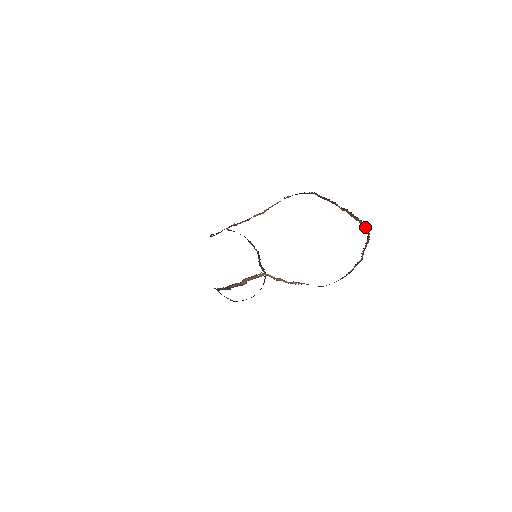
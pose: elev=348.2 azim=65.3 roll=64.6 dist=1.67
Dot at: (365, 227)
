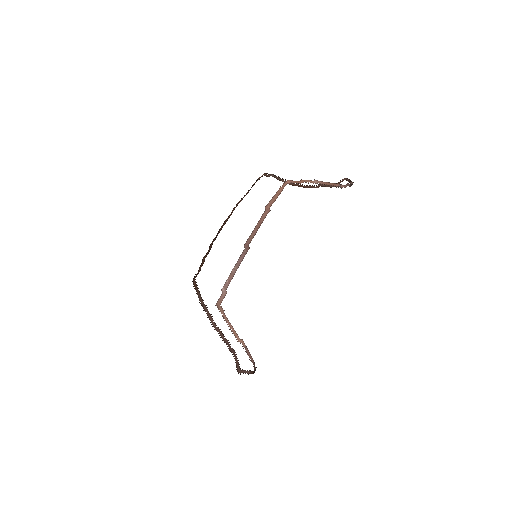
Dot at: (340, 180)
